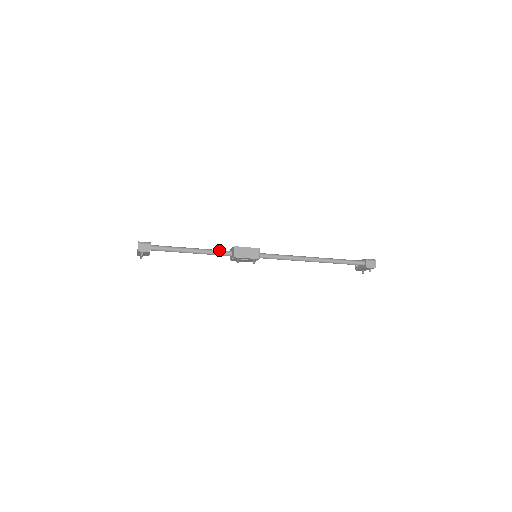
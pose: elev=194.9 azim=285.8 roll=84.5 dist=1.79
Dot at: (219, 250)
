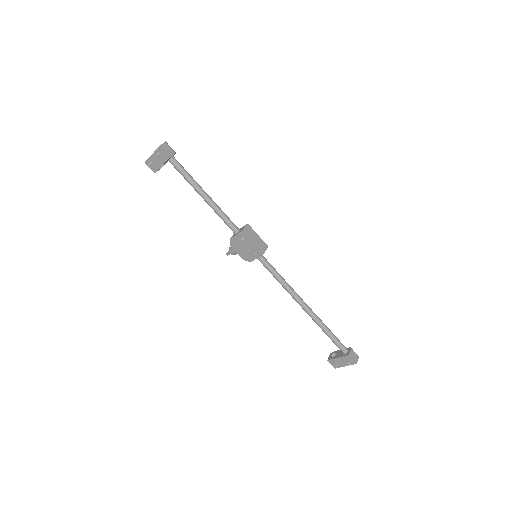
Dot at: (229, 218)
